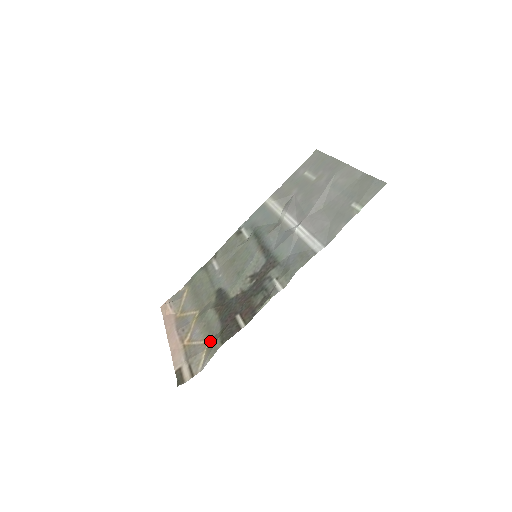
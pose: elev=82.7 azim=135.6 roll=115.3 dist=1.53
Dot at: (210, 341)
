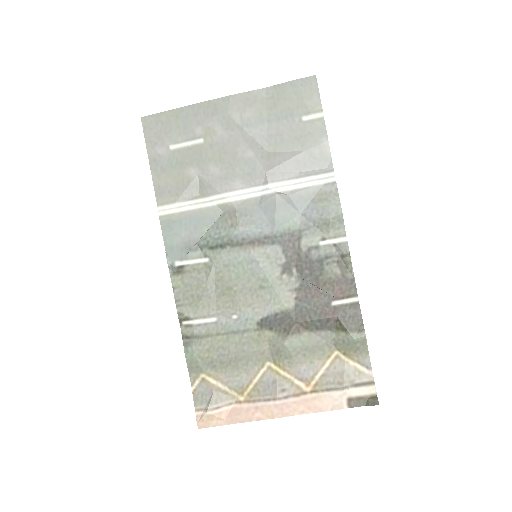
Dot at: (337, 350)
